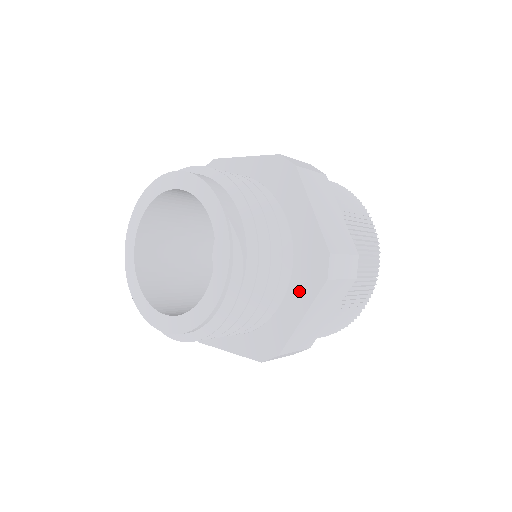
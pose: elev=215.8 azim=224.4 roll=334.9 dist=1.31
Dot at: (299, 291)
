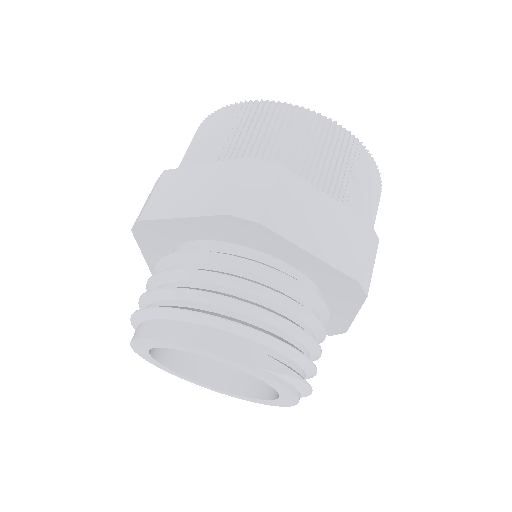
Dot at: (340, 303)
